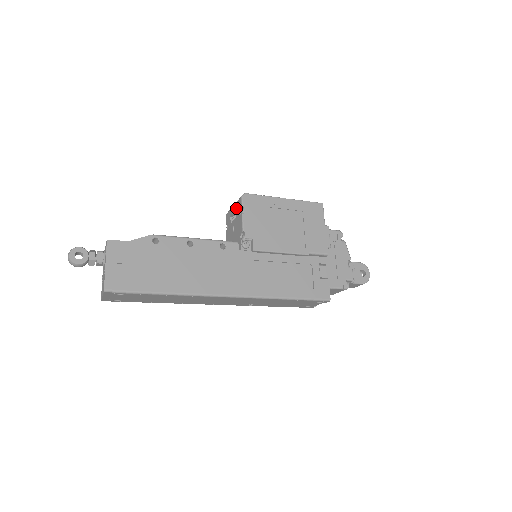
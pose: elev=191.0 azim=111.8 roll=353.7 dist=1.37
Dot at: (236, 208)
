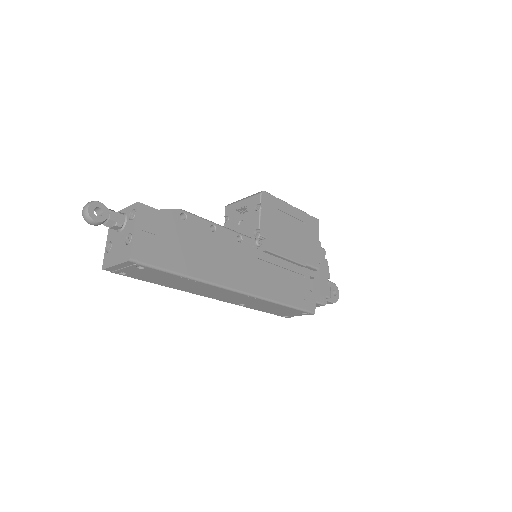
Dot at: (249, 203)
